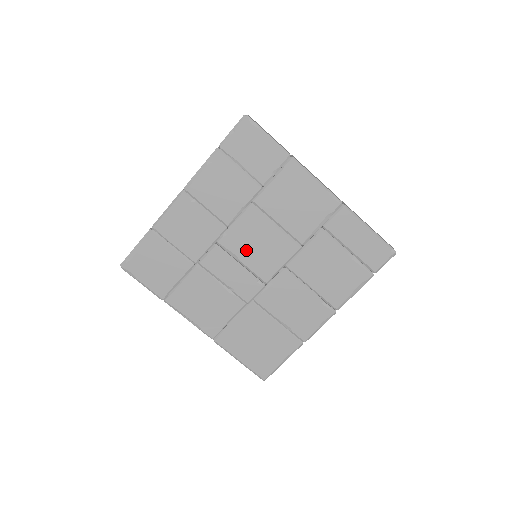
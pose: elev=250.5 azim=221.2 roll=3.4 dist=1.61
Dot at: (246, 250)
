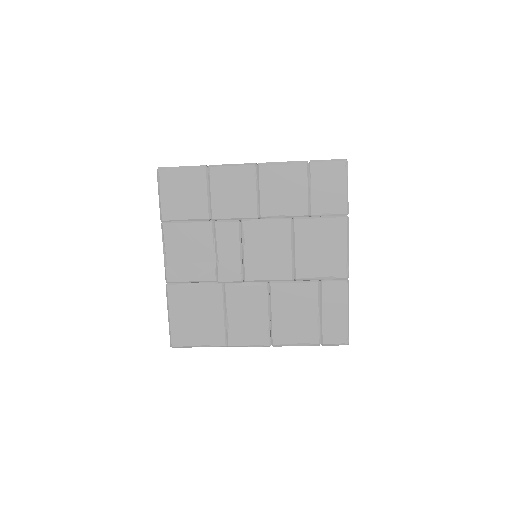
Dot at: (255, 245)
